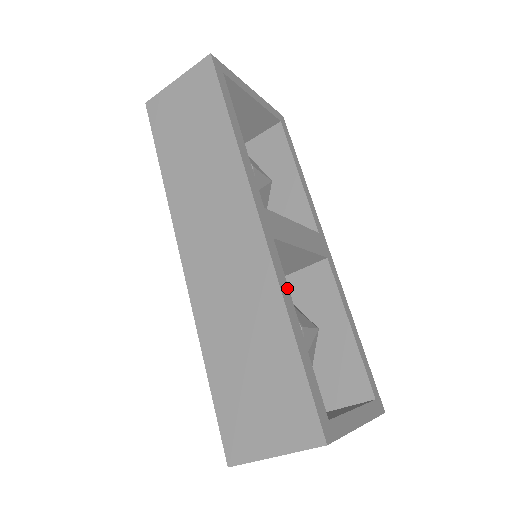
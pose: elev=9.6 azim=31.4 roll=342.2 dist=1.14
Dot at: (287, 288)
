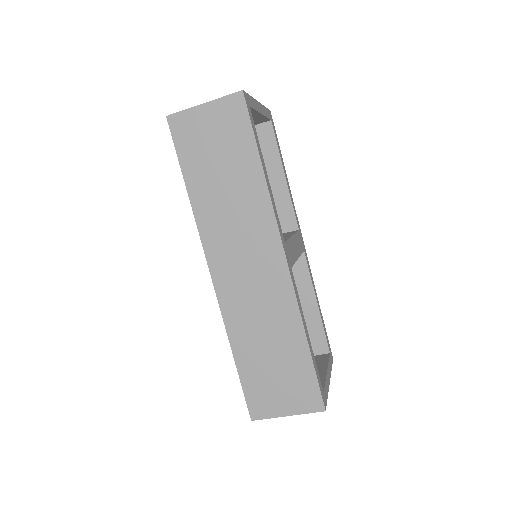
Dot at: (301, 307)
